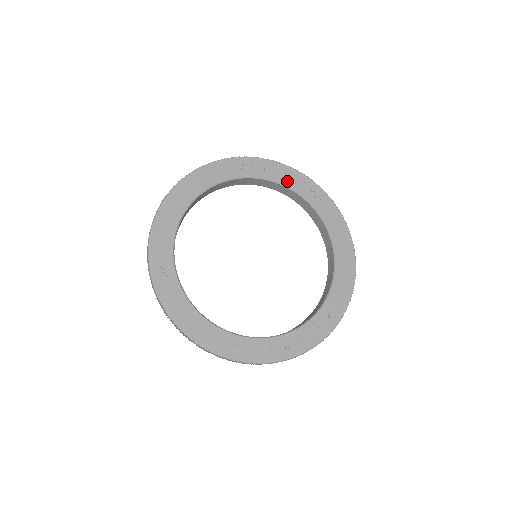
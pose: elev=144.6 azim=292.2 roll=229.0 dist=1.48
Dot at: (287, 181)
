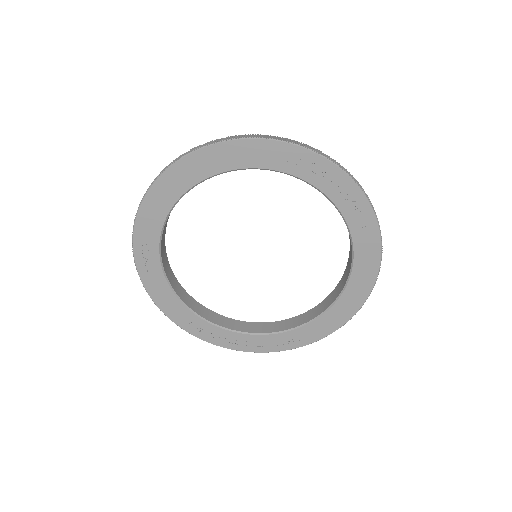
Dot at: (331, 191)
